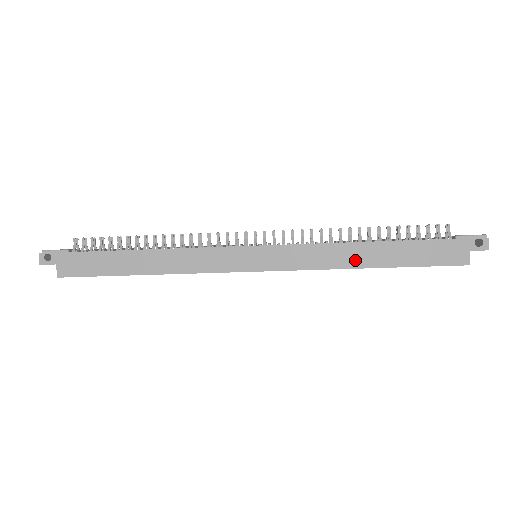
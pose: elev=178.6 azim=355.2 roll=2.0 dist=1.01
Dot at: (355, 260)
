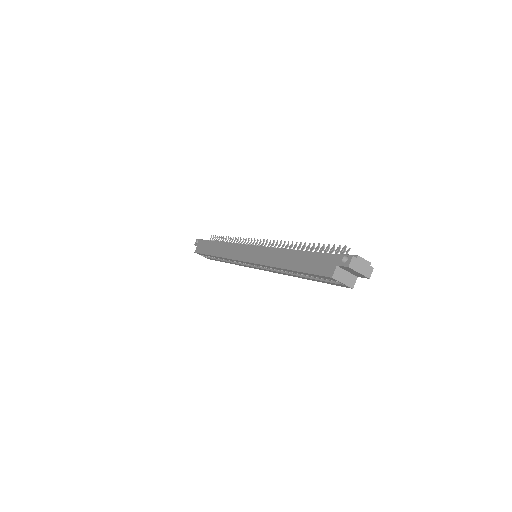
Dot at: (281, 262)
